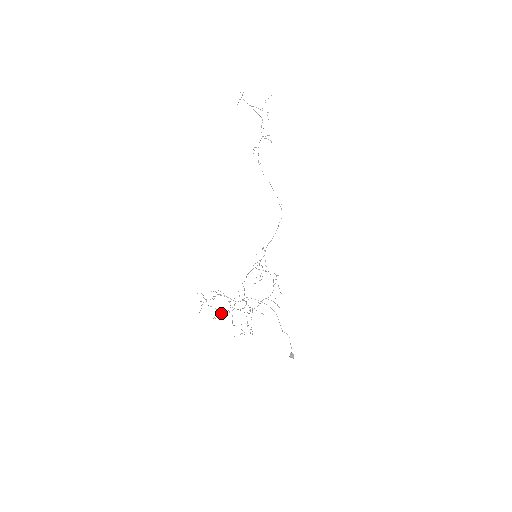
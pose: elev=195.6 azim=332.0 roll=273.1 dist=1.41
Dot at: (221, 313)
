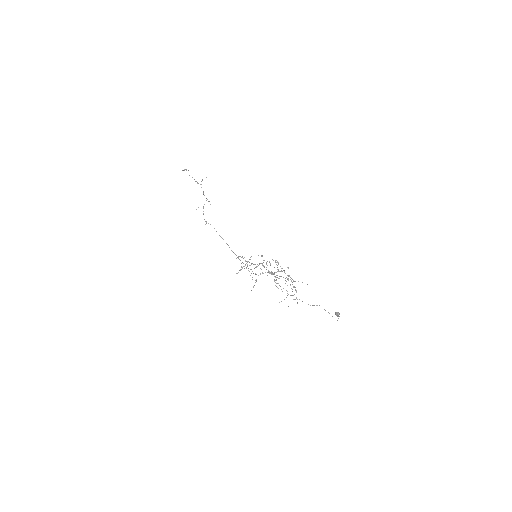
Dot at: occluded
